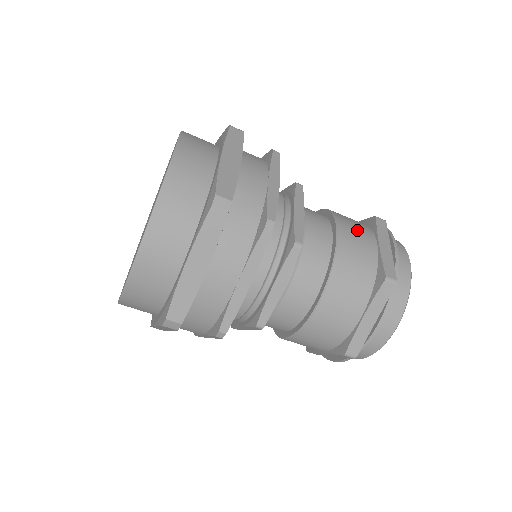
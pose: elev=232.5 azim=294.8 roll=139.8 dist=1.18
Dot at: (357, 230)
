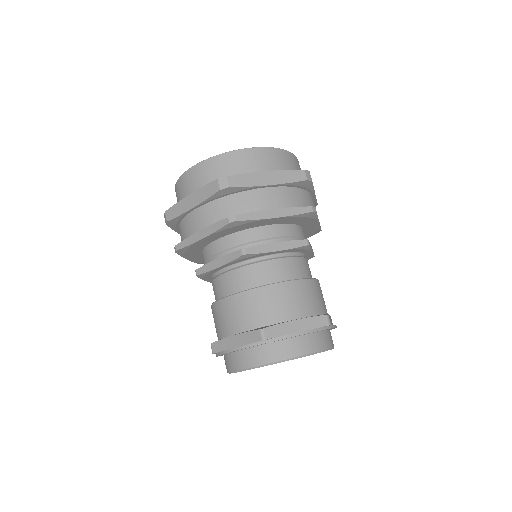
Dot at: occluded
